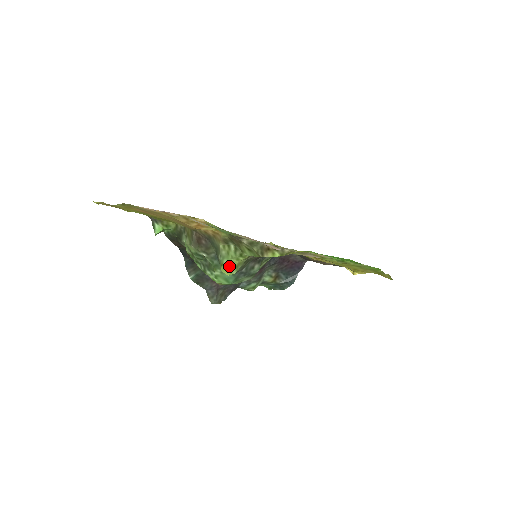
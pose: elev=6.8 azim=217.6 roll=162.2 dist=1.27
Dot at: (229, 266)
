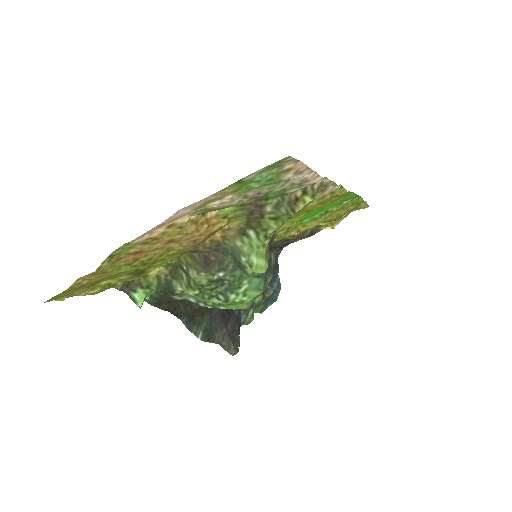
Dot at: (259, 261)
